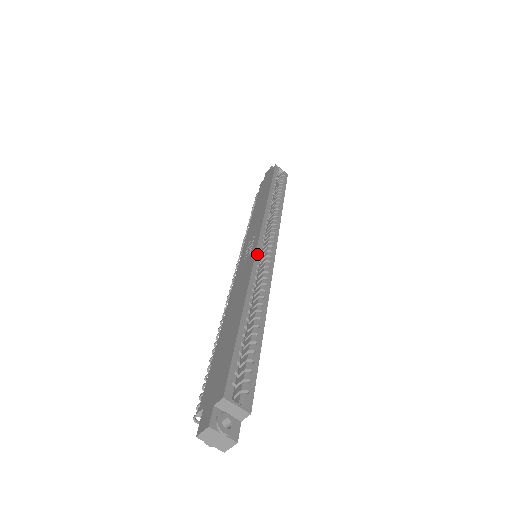
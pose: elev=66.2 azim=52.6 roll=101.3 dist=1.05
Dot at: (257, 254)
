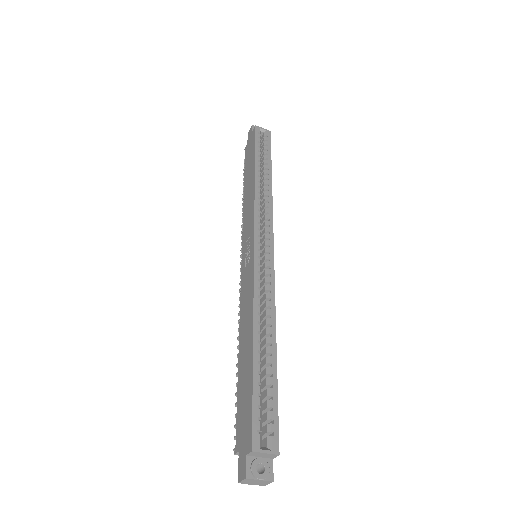
Dot at: (255, 265)
